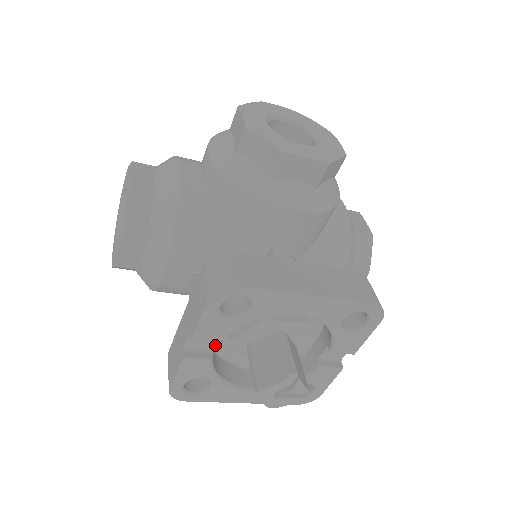
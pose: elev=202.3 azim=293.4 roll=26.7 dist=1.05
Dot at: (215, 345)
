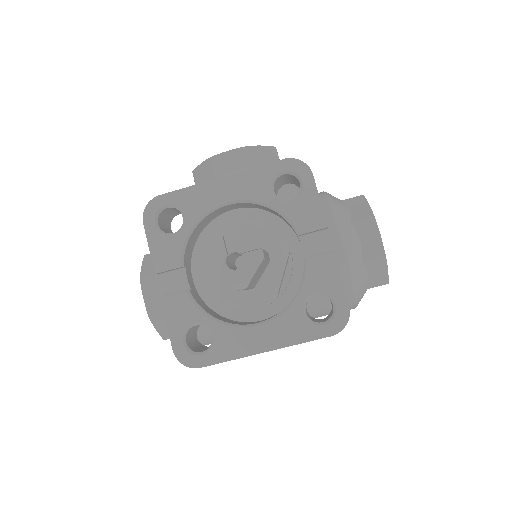
Dot at: (209, 302)
